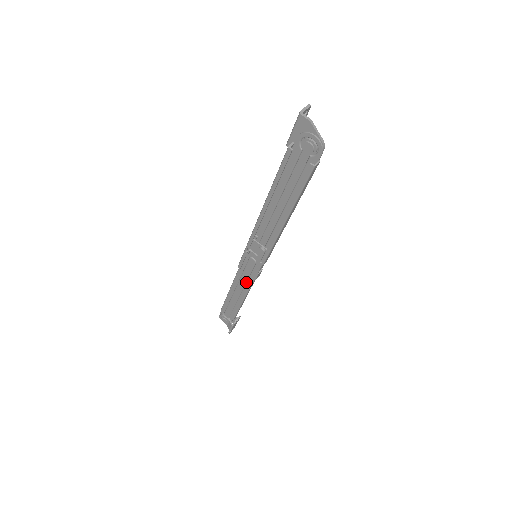
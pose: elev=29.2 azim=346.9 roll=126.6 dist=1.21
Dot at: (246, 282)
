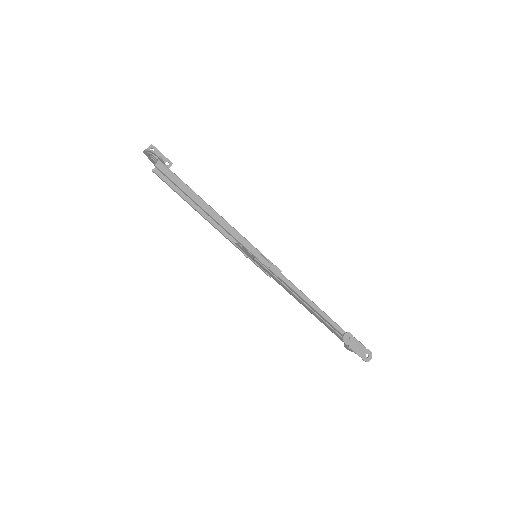
Dot at: (286, 286)
